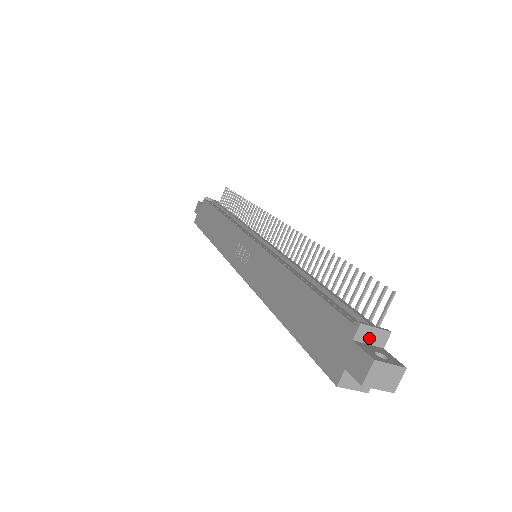
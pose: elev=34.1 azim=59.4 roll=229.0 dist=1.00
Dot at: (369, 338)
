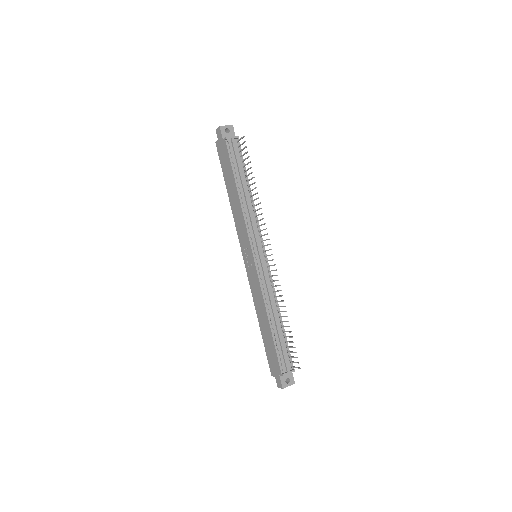
Dot at: (286, 373)
